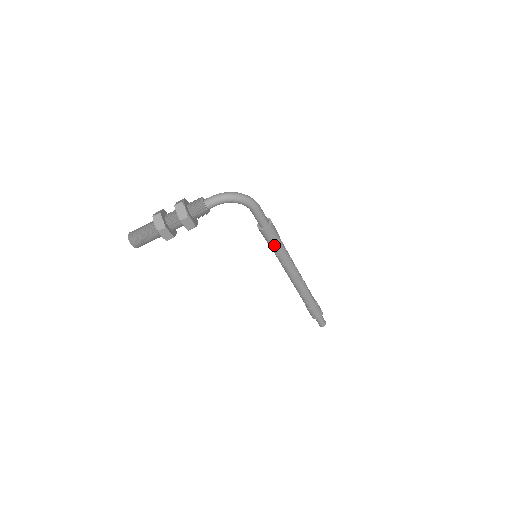
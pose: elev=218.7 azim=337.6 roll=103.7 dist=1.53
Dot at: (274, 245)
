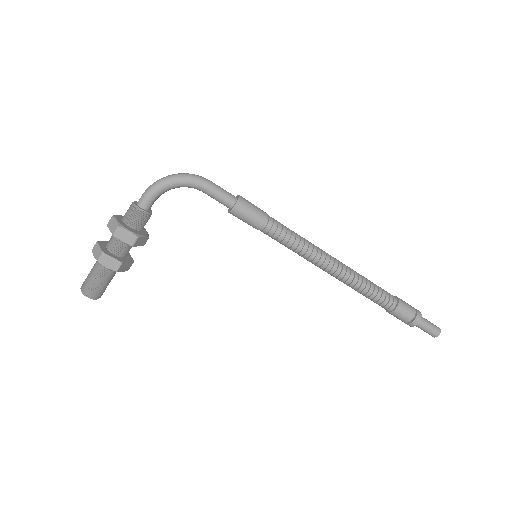
Dot at: (264, 227)
